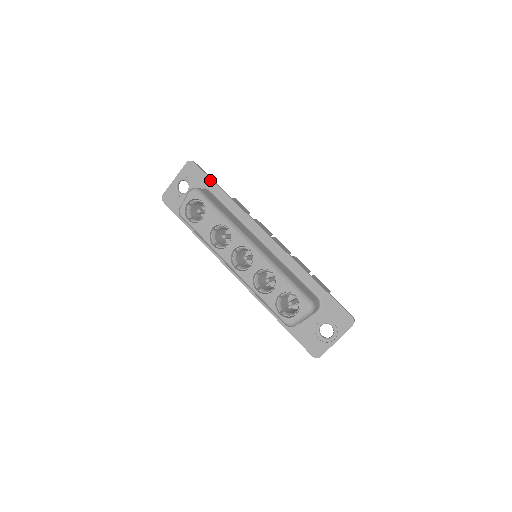
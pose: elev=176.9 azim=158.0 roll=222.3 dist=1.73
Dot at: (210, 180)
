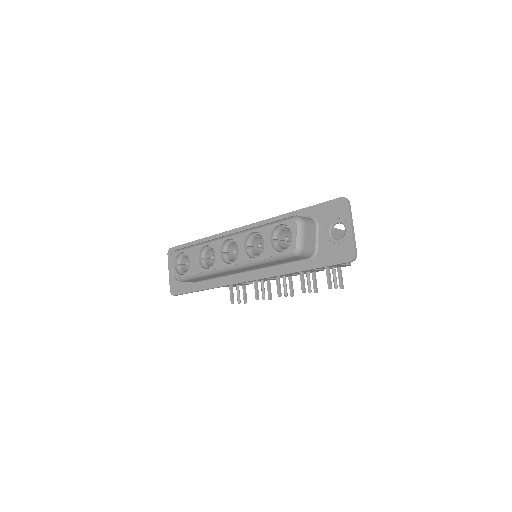
Dot at: (186, 244)
